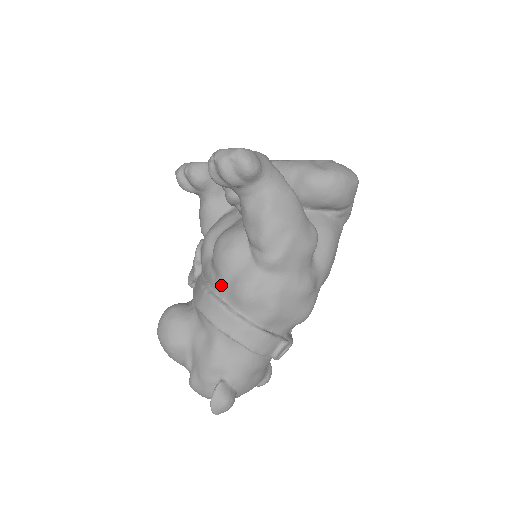
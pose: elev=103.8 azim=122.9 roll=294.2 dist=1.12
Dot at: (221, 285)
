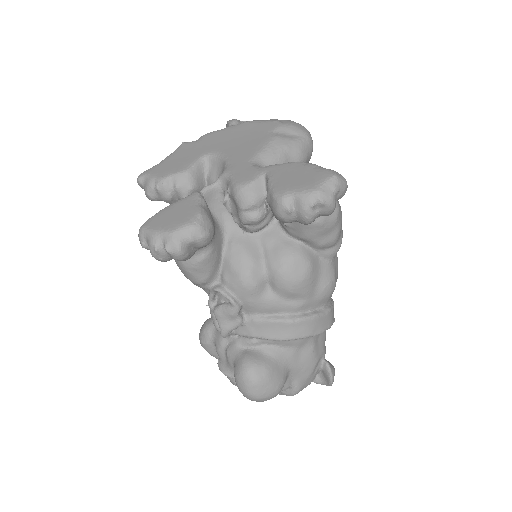
Dot at: (307, 303)
